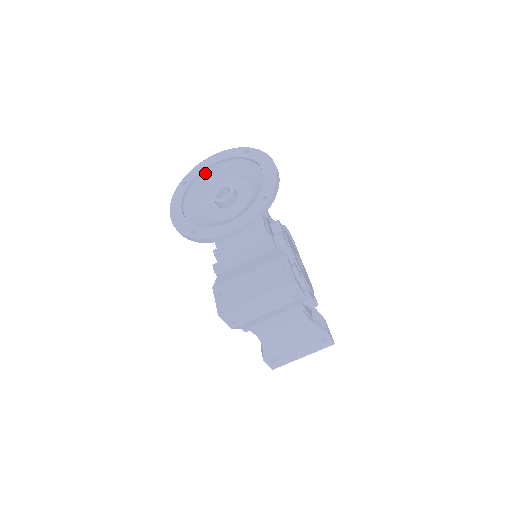
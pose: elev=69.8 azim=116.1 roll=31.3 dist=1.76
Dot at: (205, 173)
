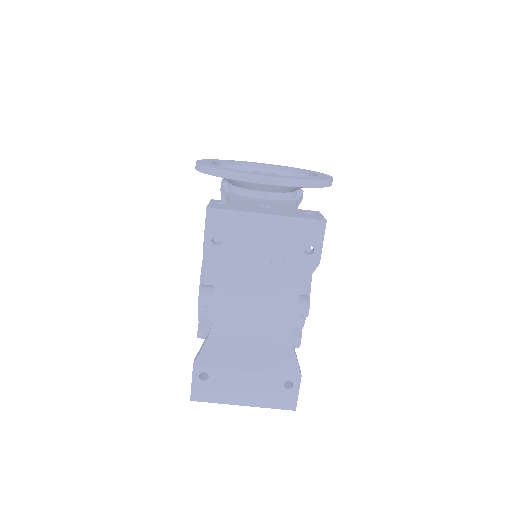
Dot at: (249, 167)
